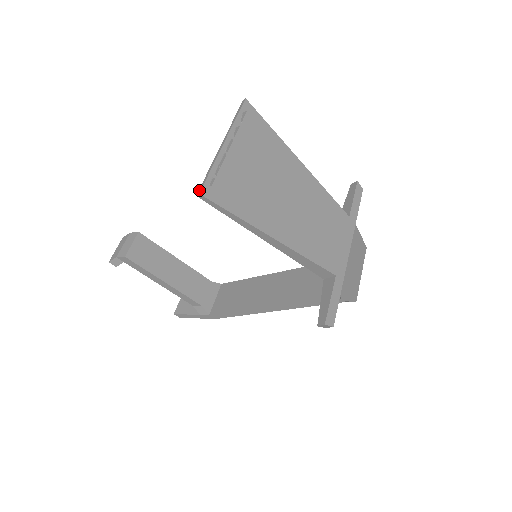
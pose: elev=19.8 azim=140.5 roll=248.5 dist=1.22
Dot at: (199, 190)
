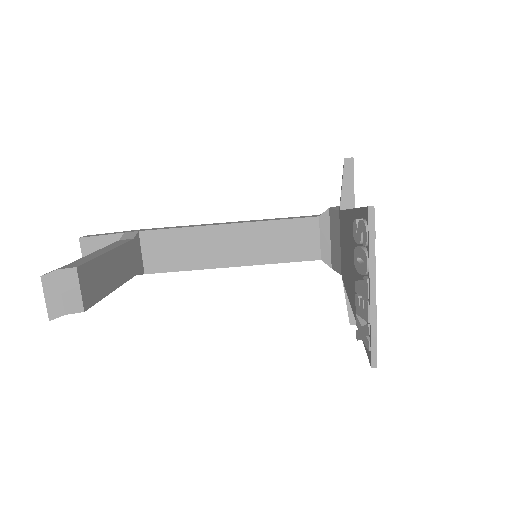
Dot at: (374, 362)
